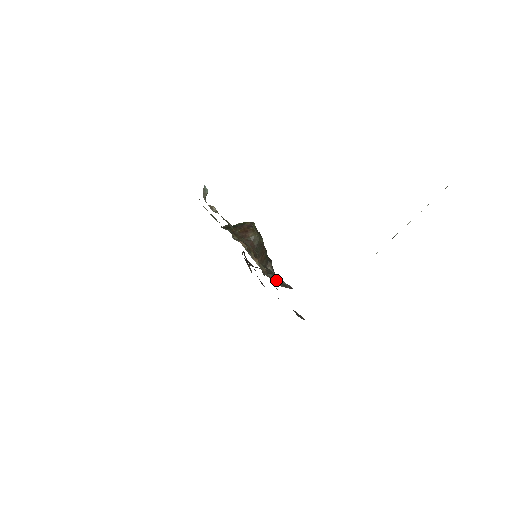
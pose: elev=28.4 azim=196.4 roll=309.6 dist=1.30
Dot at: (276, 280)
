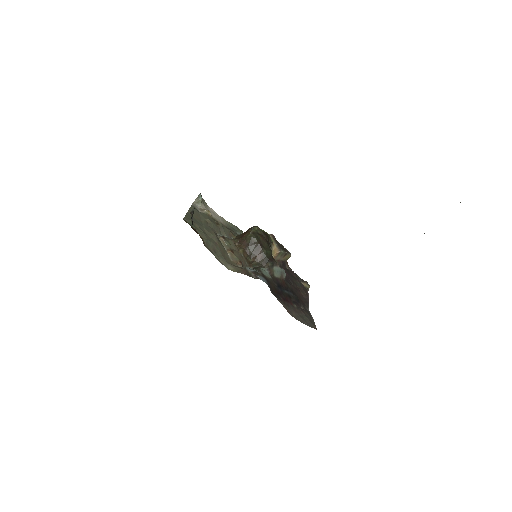
Dot at: (241, 269)
